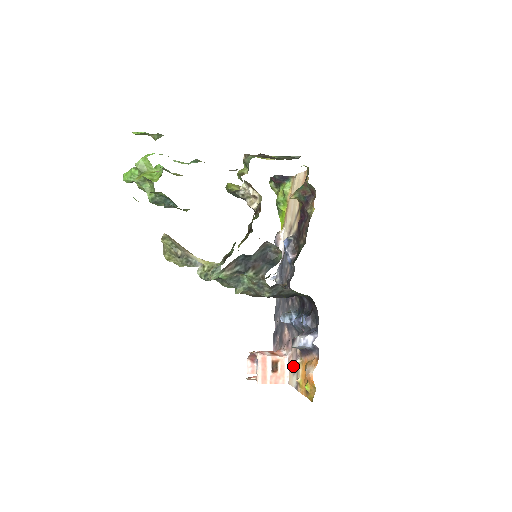
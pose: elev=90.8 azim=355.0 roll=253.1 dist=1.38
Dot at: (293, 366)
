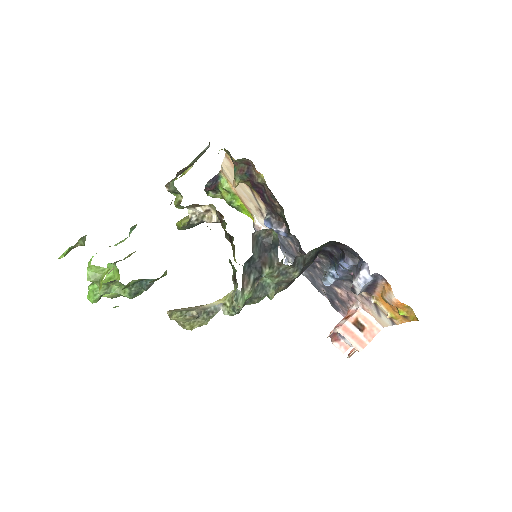
Dot at: (372, 310)
